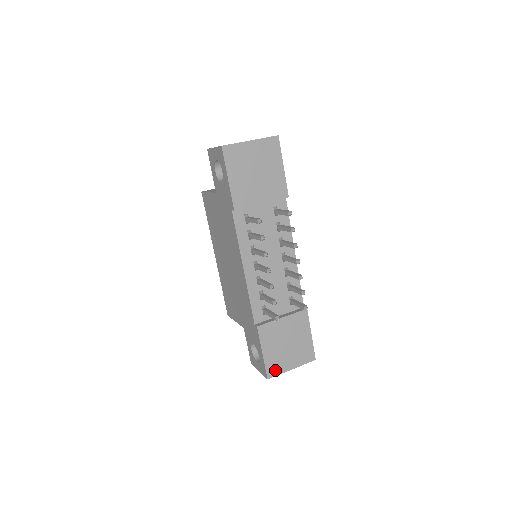
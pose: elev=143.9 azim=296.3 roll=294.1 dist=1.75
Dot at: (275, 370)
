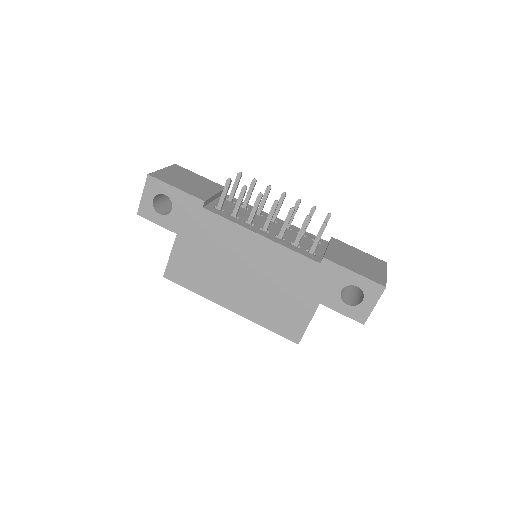
Dot at: (379, 279)
